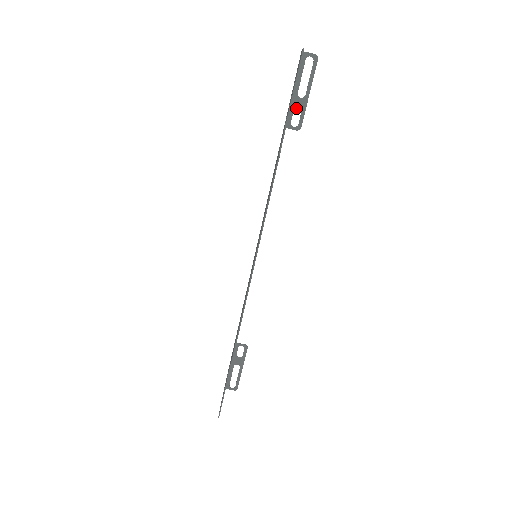
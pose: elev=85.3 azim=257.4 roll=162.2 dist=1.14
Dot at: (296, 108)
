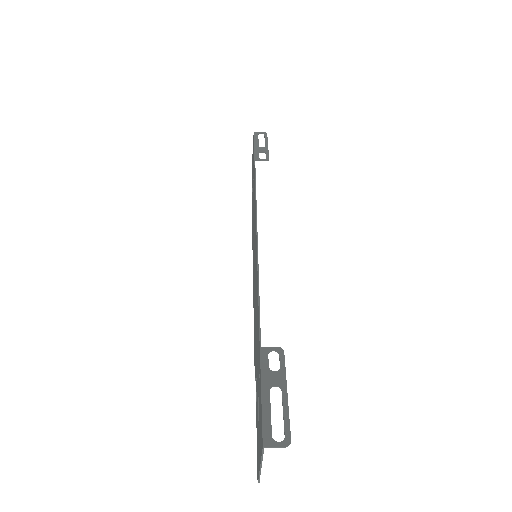
Dot at: (271, 373)
